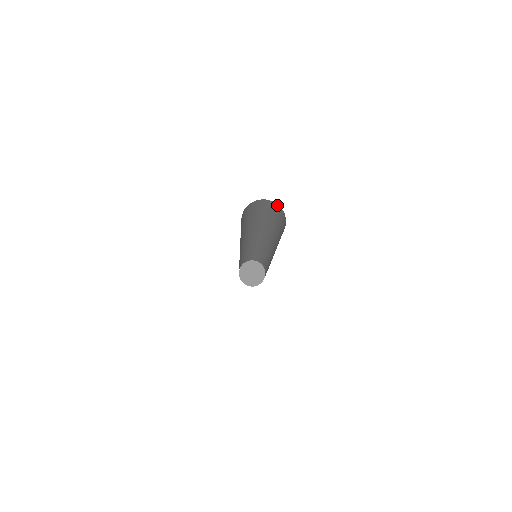
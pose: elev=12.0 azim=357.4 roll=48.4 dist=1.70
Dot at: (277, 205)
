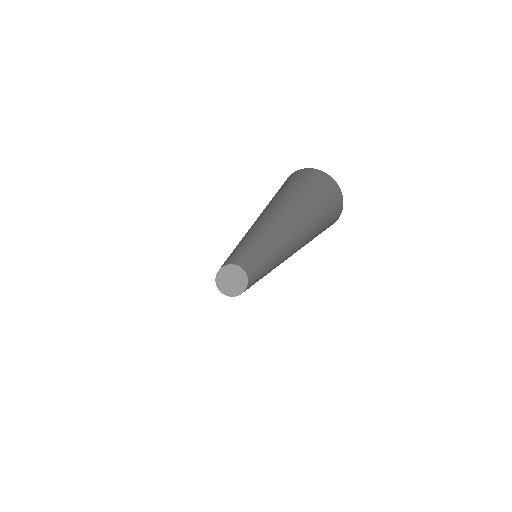
Dot at: (305, 170)
